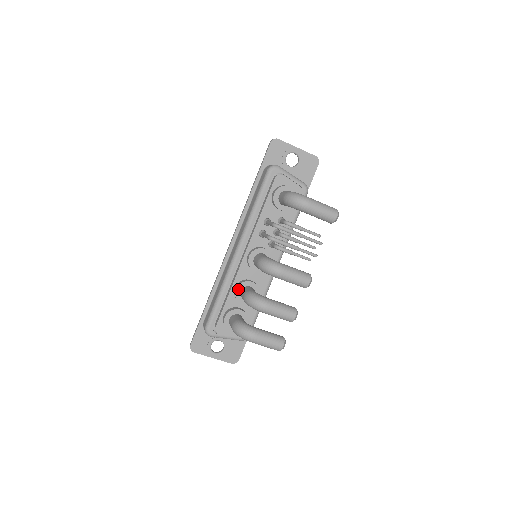
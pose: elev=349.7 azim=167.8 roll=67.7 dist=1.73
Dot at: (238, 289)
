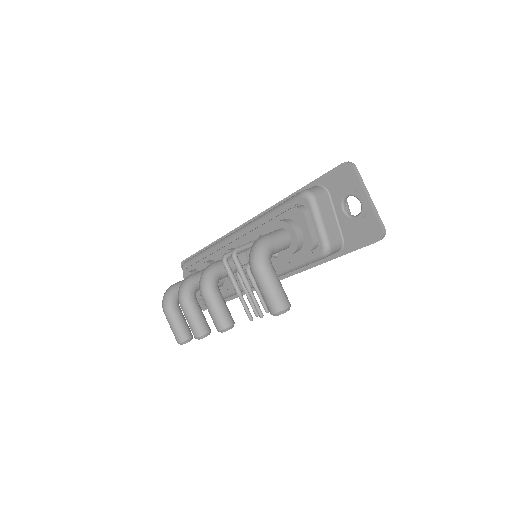
Dot at: (205, 265)
